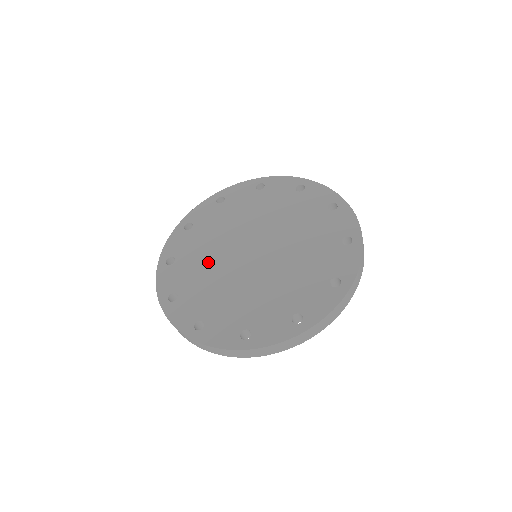
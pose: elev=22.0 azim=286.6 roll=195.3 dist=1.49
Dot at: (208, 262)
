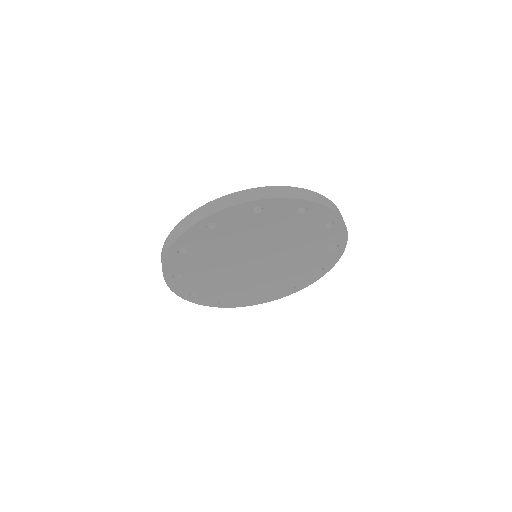
Dot at: occluded
